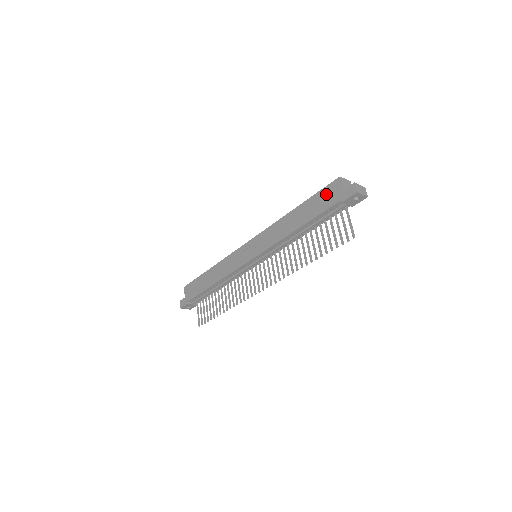
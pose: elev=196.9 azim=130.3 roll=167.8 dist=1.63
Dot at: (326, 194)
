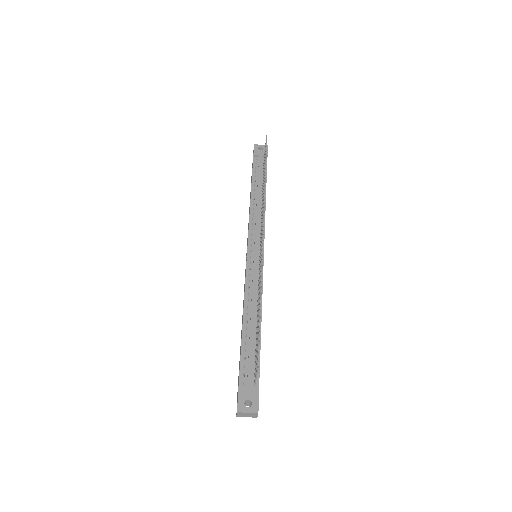
Dot at: occluded
